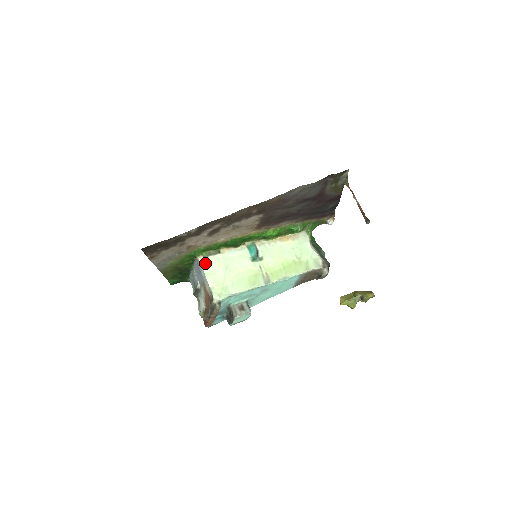
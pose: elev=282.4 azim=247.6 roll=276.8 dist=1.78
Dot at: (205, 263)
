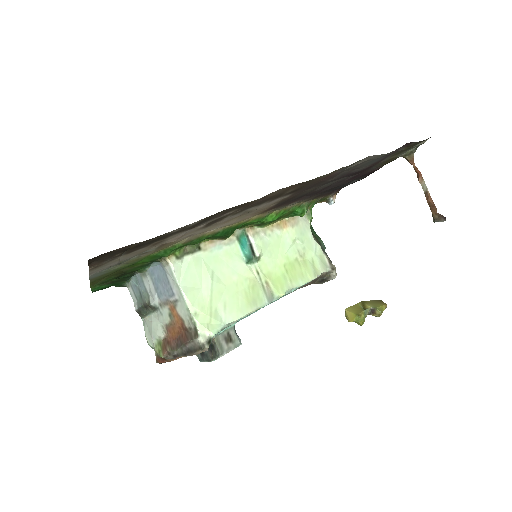
Dot at: (179, 269)
